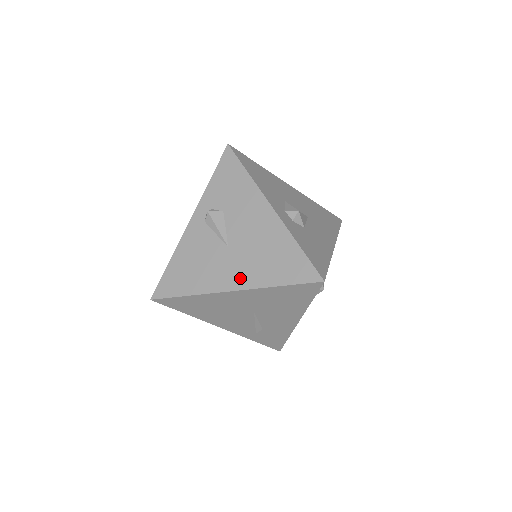
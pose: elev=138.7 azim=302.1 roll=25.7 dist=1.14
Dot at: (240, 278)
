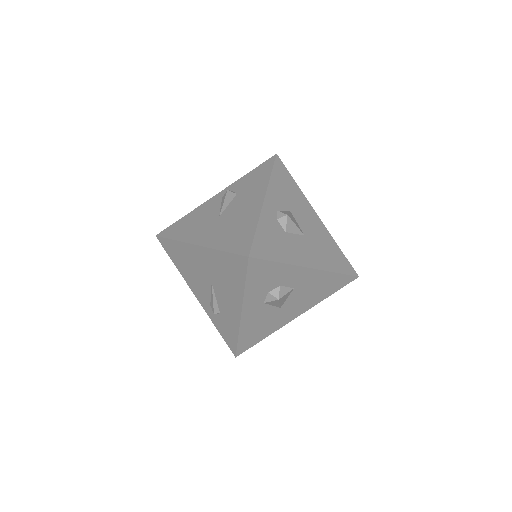
Dot at: (207, 238)
